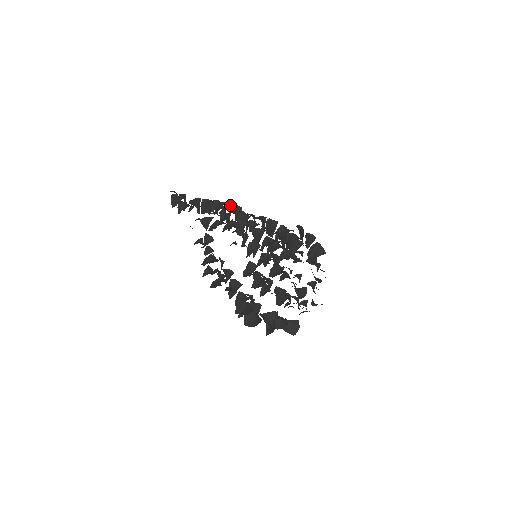
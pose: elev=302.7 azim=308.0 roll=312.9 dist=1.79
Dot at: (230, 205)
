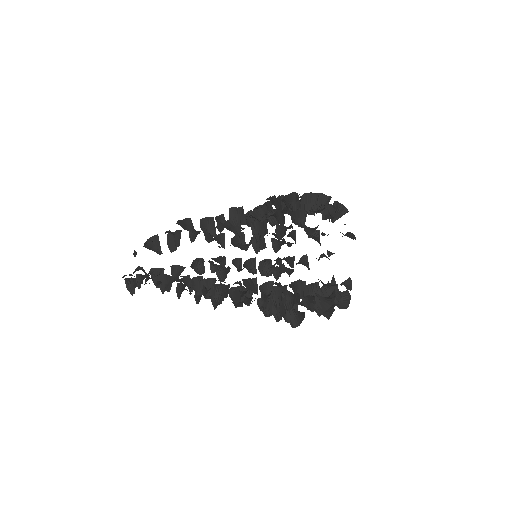
Dot at: occluded
